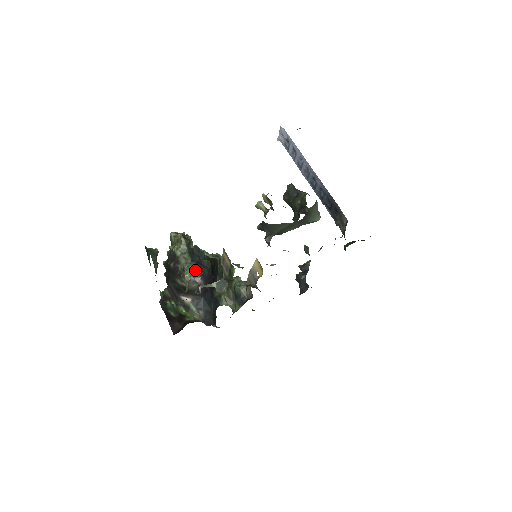
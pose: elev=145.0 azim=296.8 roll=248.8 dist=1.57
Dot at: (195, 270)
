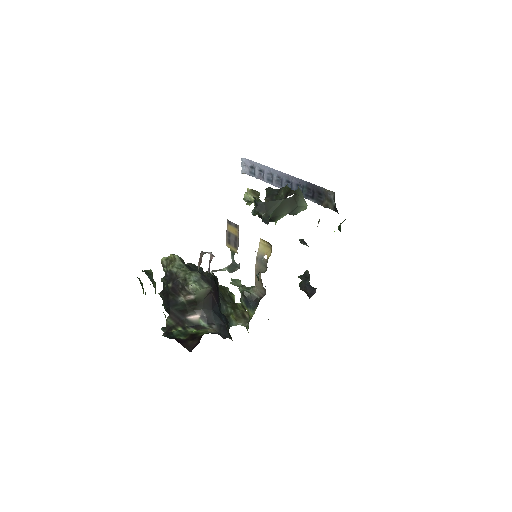
Dot at: (198, 276)
